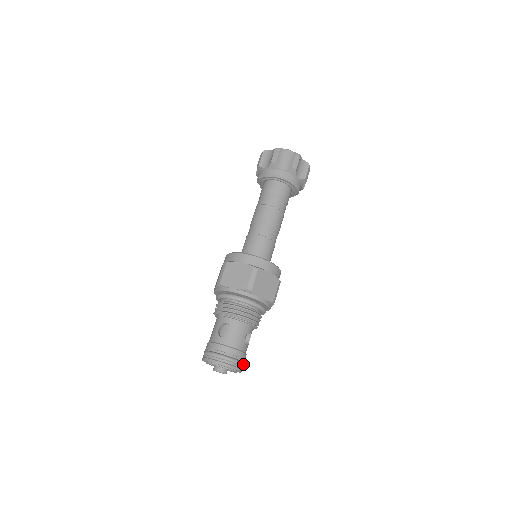
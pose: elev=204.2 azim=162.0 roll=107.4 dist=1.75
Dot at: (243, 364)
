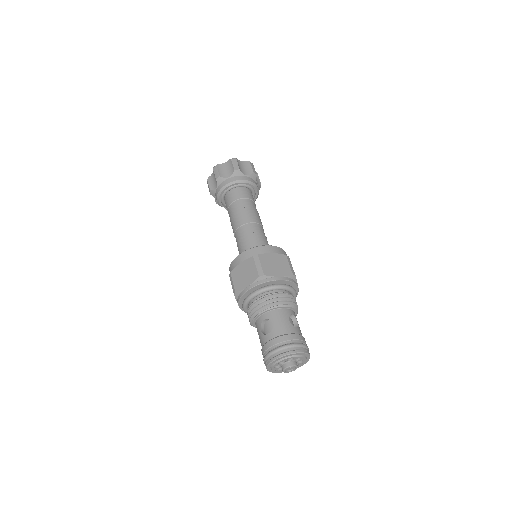
Dot at: (305, 345)
